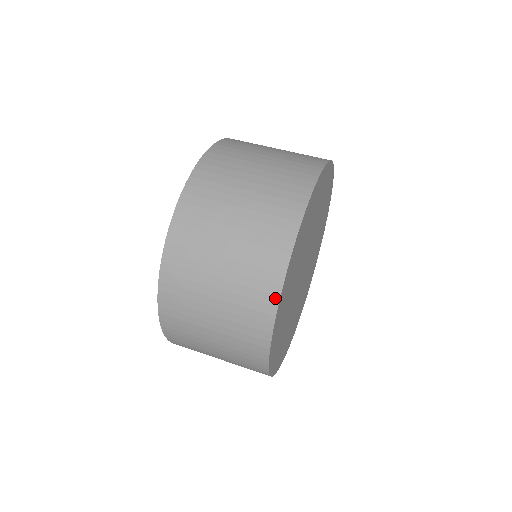
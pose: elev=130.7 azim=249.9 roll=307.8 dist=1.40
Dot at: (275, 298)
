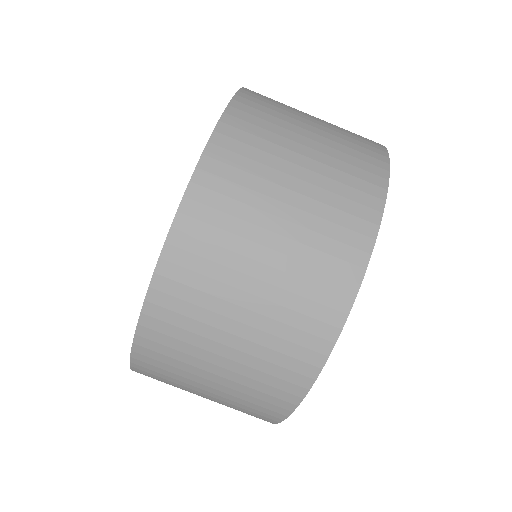
Dot at: (277, 419)
